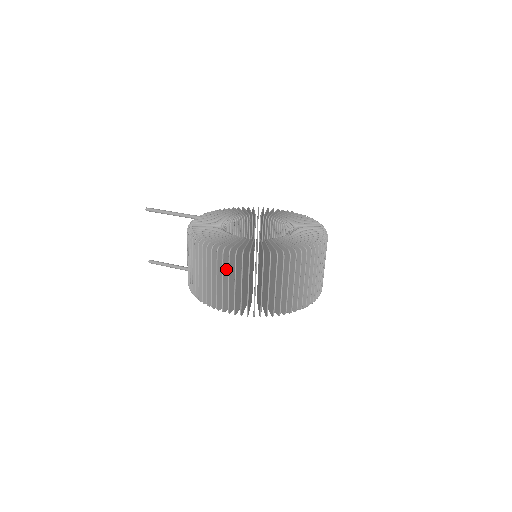
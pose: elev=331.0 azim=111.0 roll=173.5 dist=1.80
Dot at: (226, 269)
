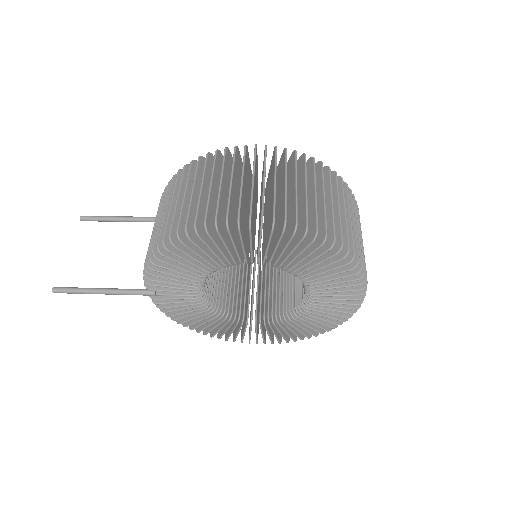
Dot at: (245, 174)
